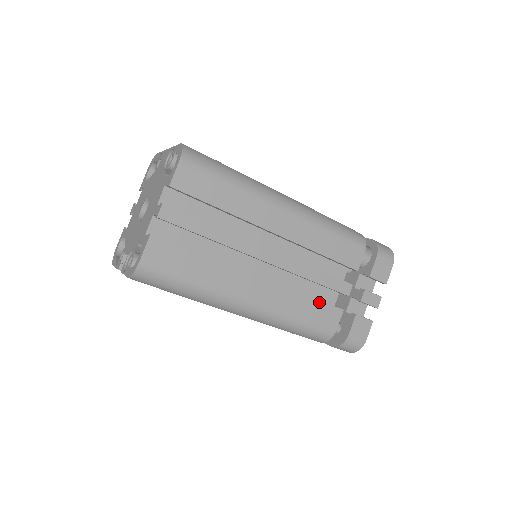
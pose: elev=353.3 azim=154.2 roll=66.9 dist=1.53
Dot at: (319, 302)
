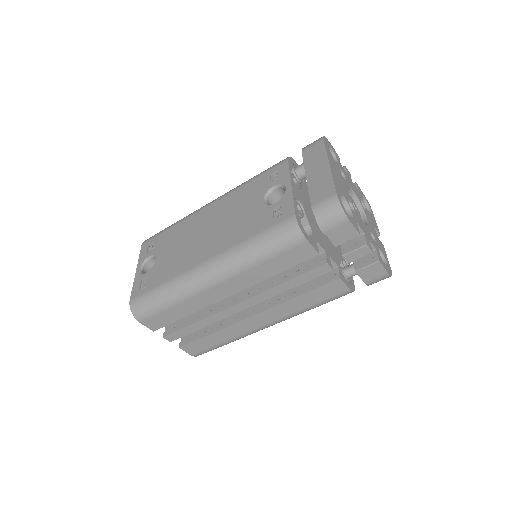
Dot at: (312, 291)
